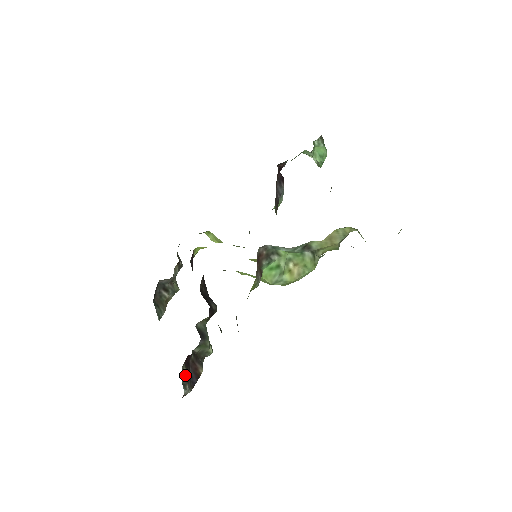
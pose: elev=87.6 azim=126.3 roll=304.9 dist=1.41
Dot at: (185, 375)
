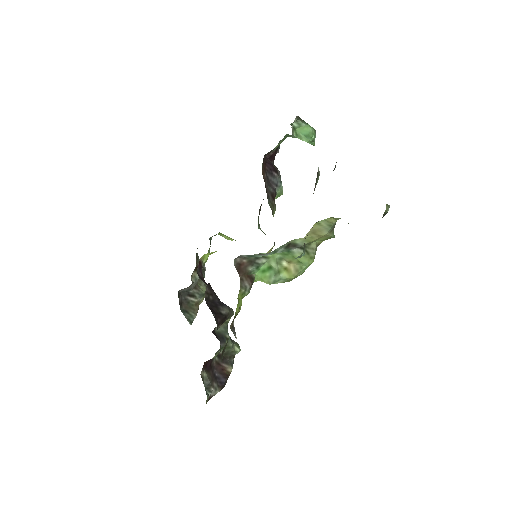
Dot at: (207, 379)
